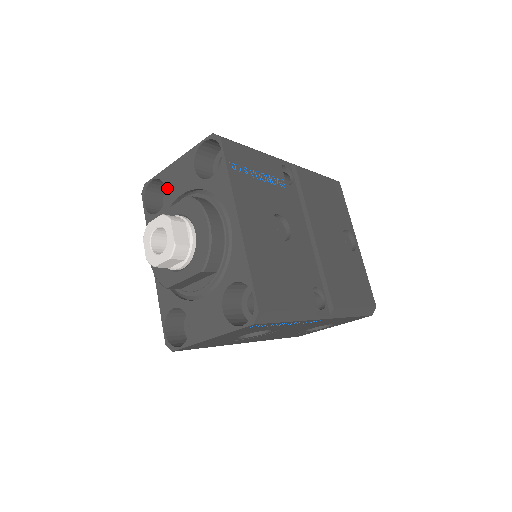
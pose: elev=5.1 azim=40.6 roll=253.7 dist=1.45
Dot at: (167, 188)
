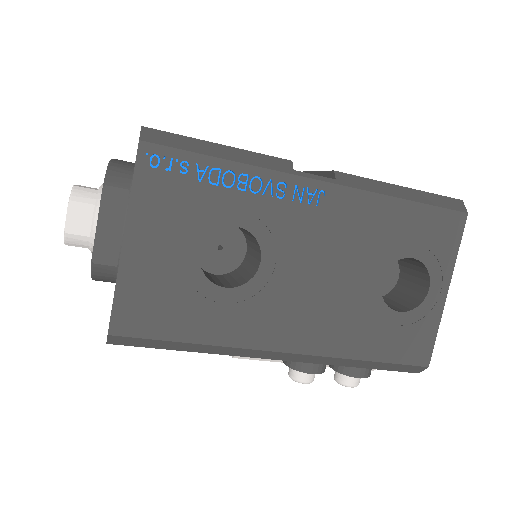
Dot at: occluded
